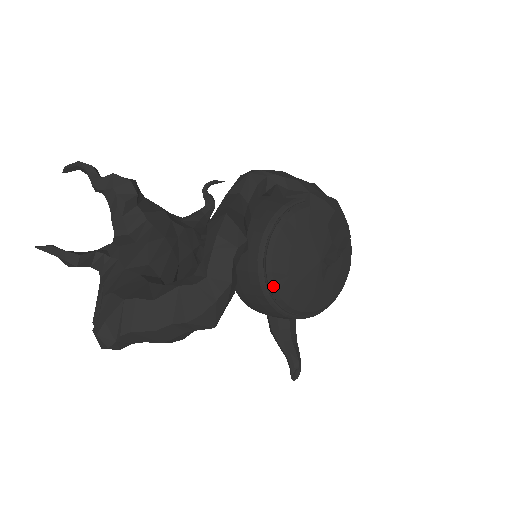
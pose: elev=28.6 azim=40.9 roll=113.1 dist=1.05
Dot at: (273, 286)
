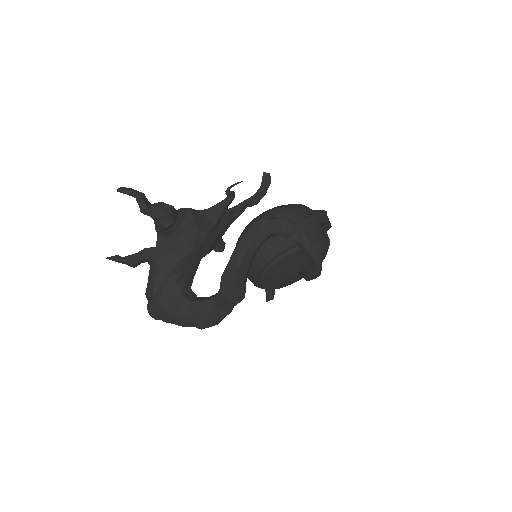
Dot at: (261, 286)
